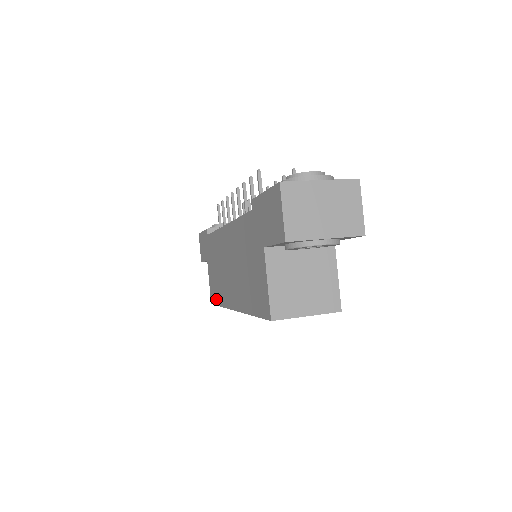
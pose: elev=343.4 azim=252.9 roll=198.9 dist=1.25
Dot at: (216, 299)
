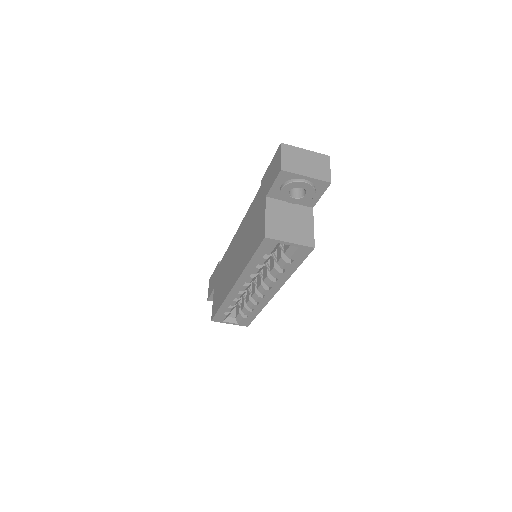
Dot at: (217, 306)
